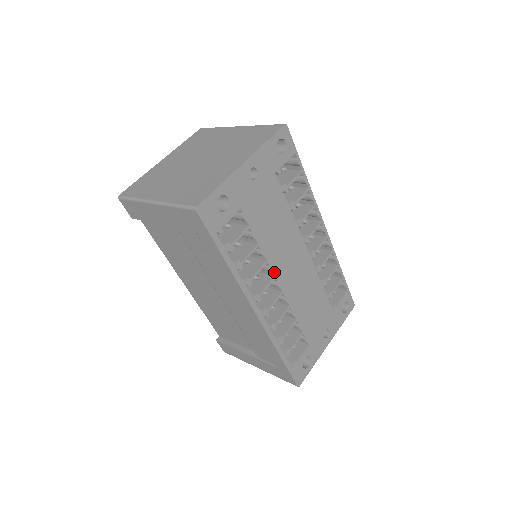
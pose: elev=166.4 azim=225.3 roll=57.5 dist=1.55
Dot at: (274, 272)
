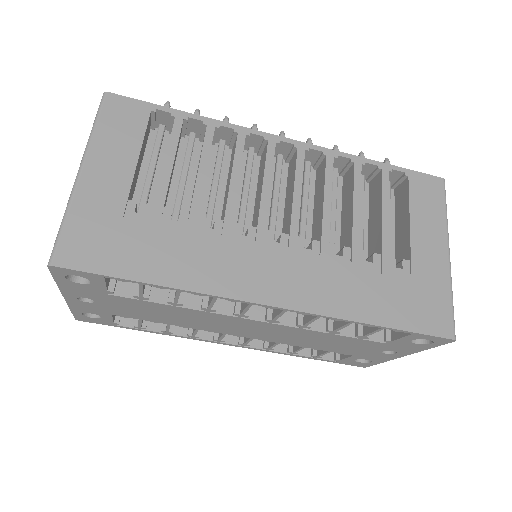
Dot at: (219, 332)
